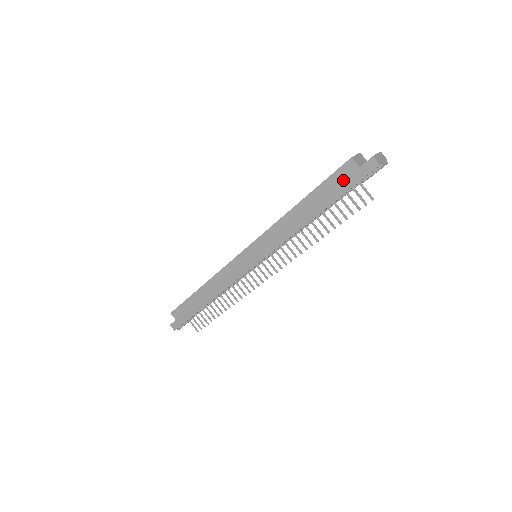
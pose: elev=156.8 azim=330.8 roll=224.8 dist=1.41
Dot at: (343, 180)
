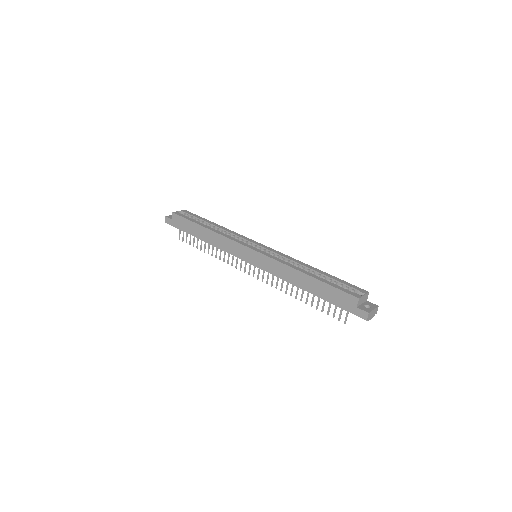
Dot at: (342, 300)
